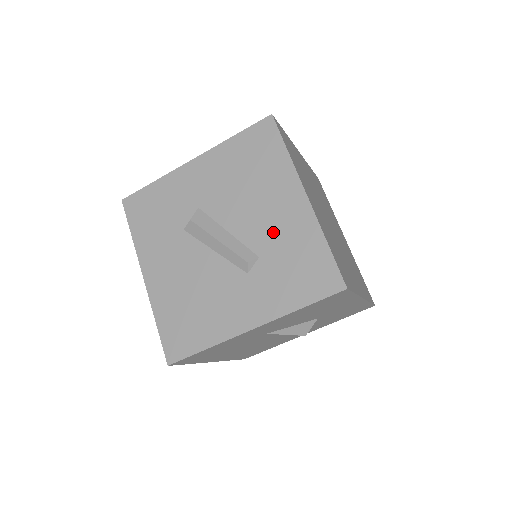
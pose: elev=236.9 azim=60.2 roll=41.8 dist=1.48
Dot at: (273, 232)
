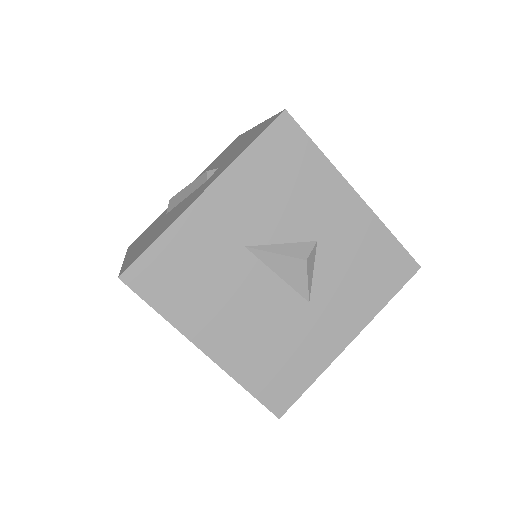
Dot at: (231, 153)
